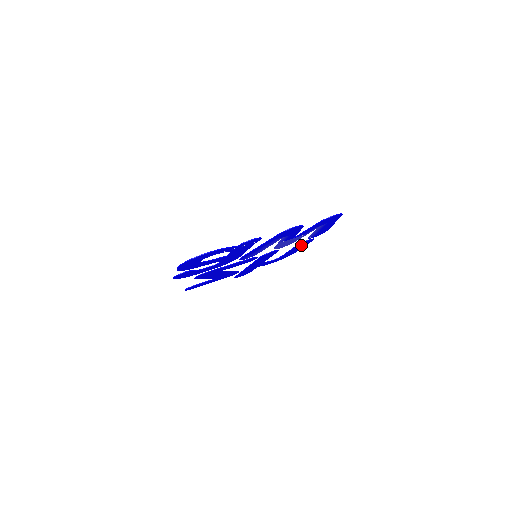
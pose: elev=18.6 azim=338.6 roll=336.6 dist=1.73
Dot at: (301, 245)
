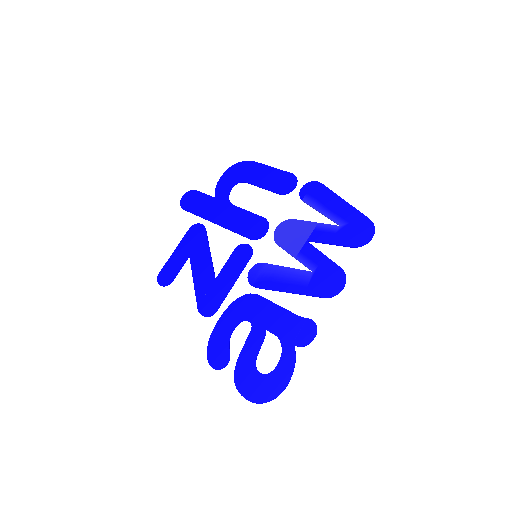
Dot at: (278, 182)
